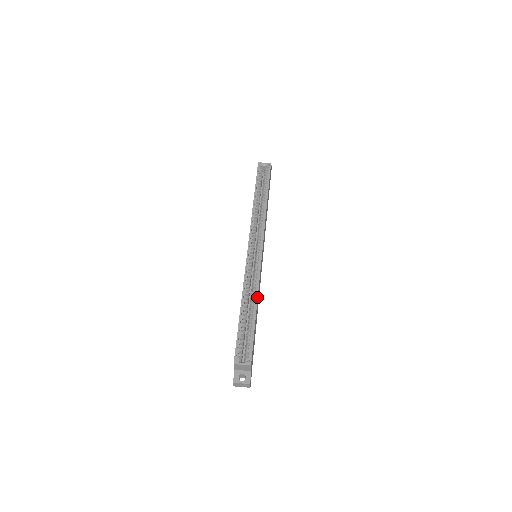
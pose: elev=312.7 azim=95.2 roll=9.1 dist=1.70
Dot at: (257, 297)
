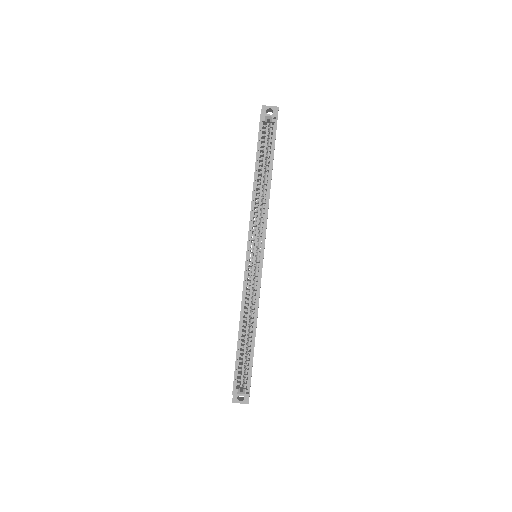
Dot at: (256, 321)
